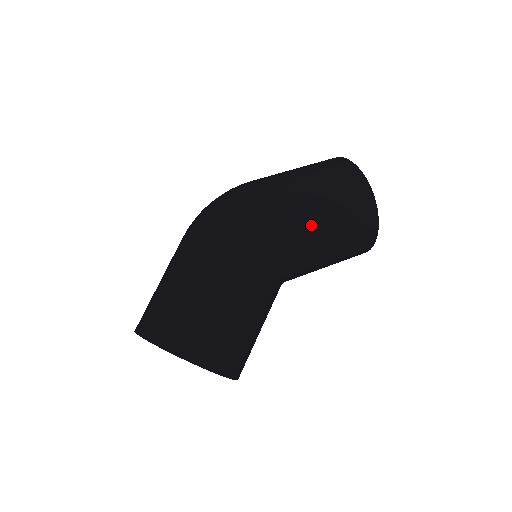
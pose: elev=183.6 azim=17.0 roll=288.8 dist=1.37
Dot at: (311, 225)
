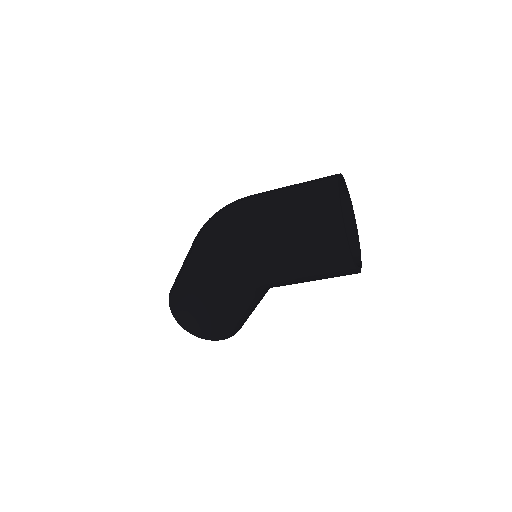
Dot at: (283, 274)
